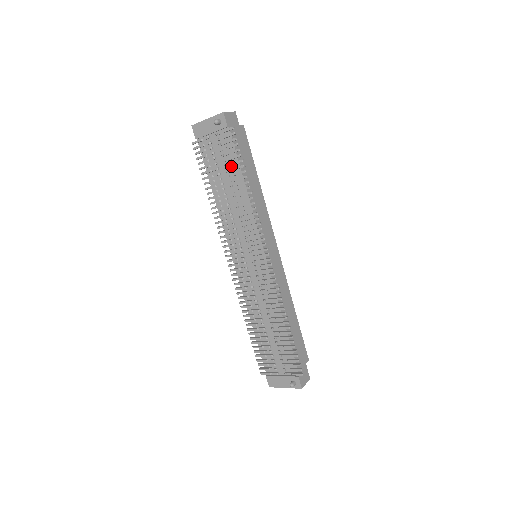
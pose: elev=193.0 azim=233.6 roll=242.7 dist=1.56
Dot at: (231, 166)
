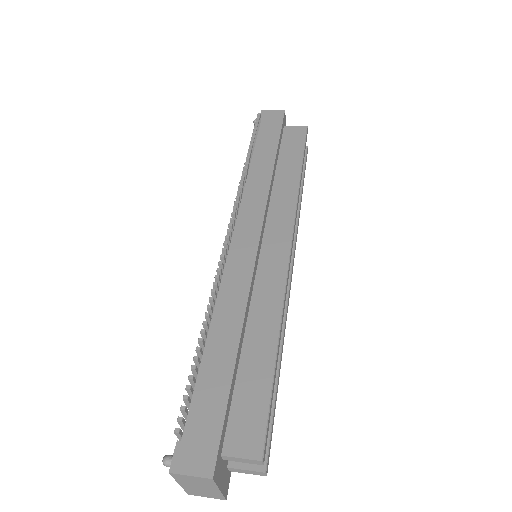
Dot at: occluded
